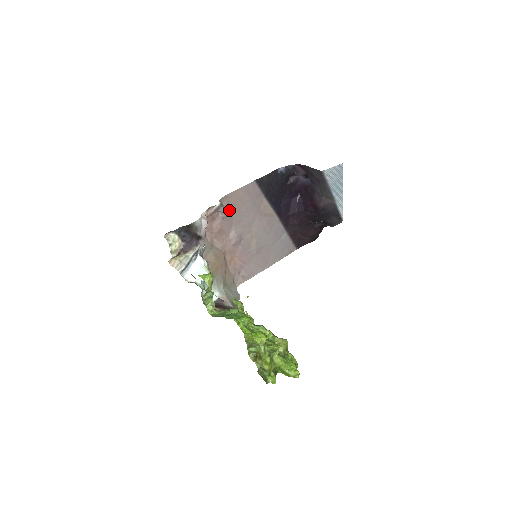
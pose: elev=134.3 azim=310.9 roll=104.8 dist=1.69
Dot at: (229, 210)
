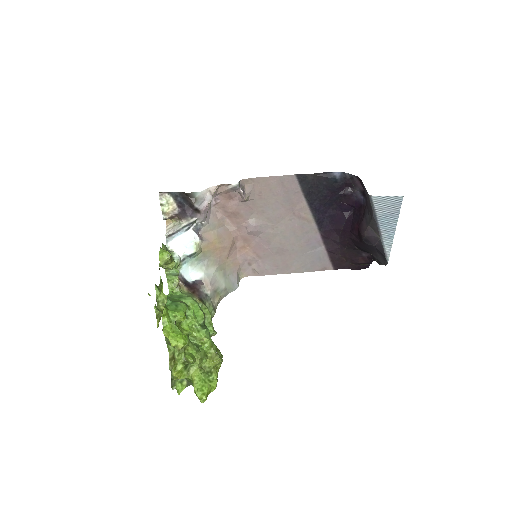
Dot at: (252, 195)
